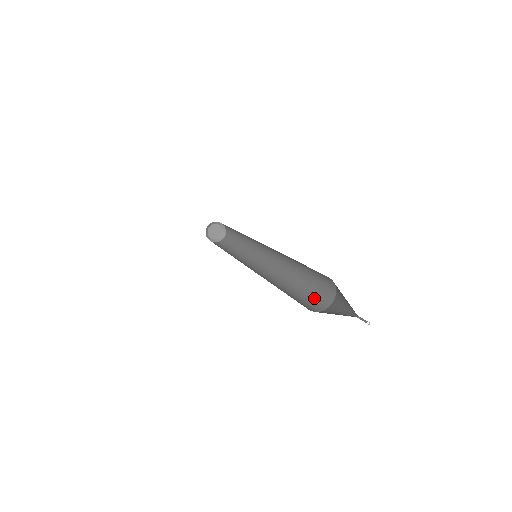
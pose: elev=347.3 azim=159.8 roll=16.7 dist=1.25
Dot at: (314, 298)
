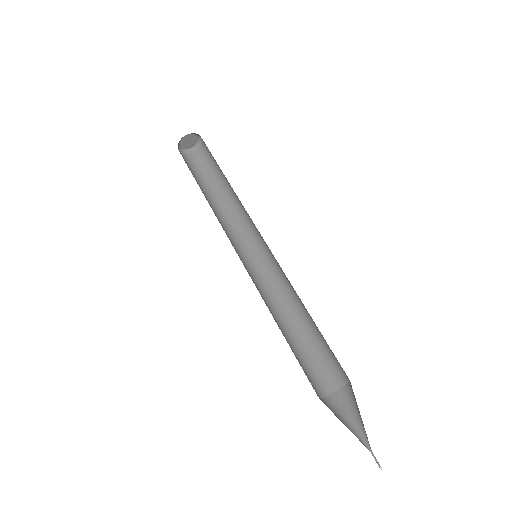
Dot at: (334, 356)
